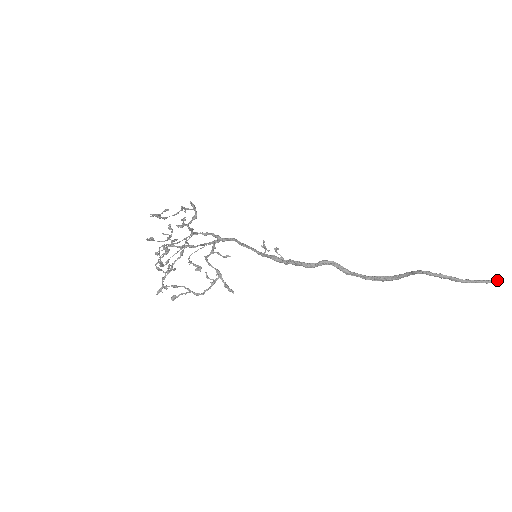
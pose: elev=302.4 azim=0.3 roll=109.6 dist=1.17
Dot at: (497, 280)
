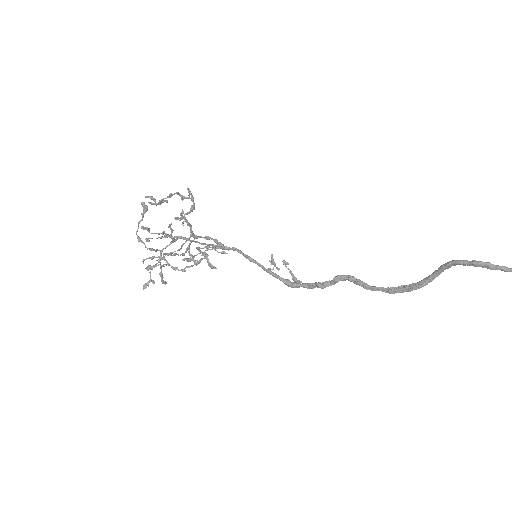
Dot at: out of frame
